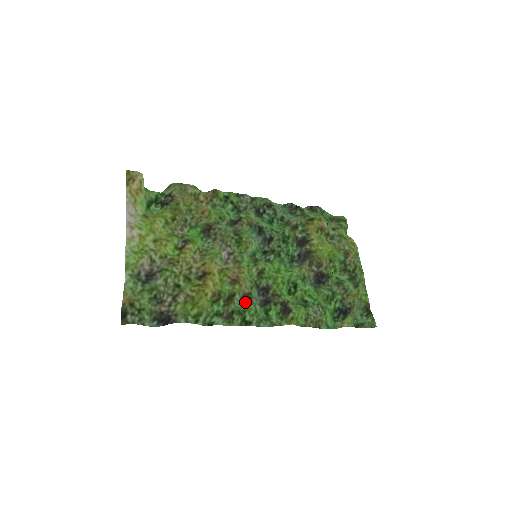
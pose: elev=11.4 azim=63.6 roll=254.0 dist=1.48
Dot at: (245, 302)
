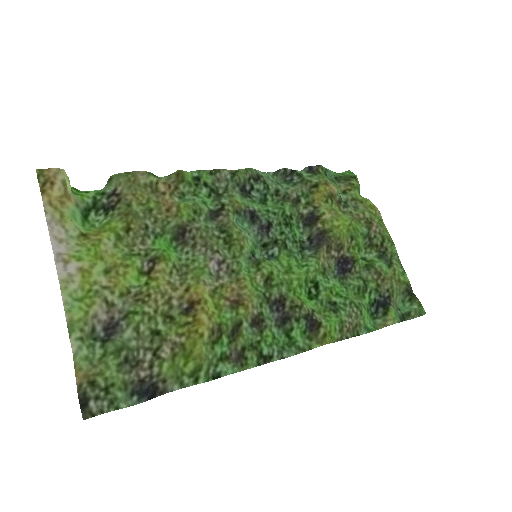
Dot at: (257, 328)
